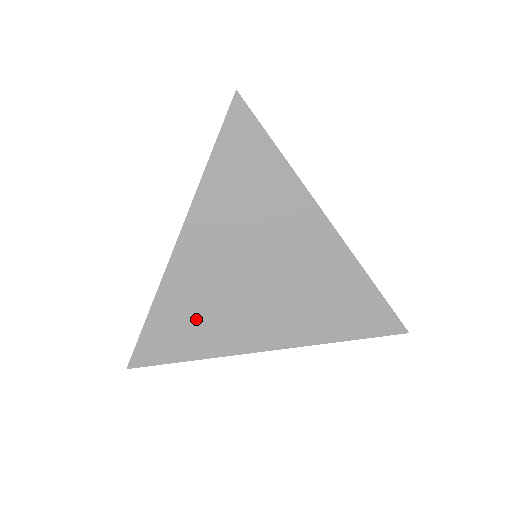
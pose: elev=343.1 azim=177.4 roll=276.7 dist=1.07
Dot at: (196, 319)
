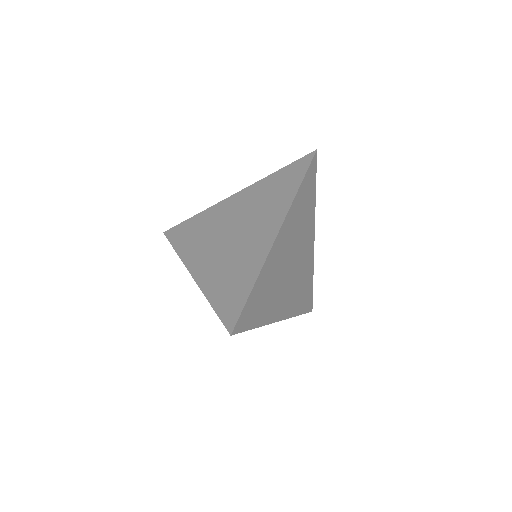
Dot at: (267, 294)
